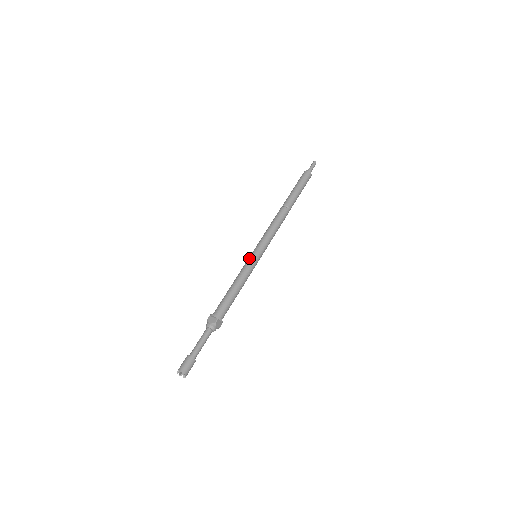
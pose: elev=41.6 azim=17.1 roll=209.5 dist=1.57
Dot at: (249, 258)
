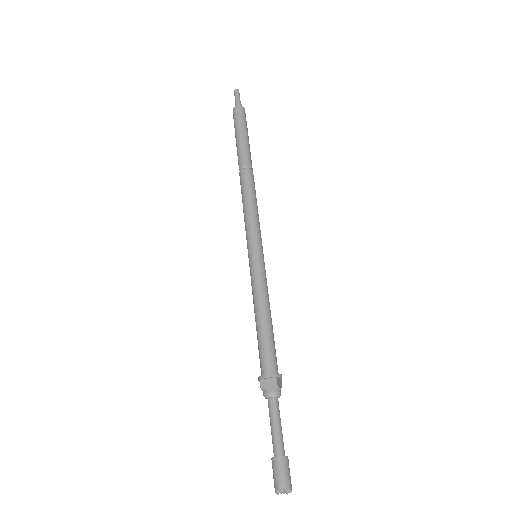
Dot at: (251, 265)
